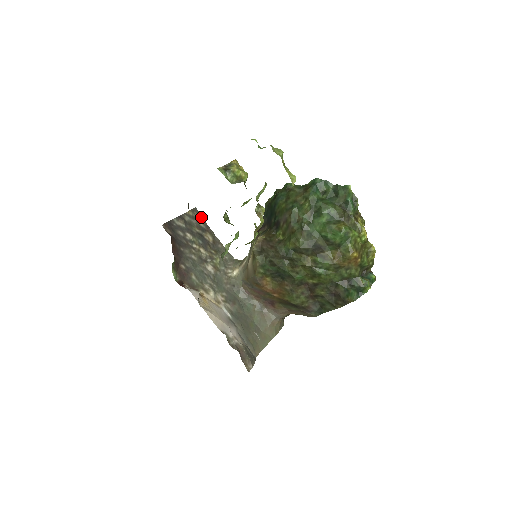
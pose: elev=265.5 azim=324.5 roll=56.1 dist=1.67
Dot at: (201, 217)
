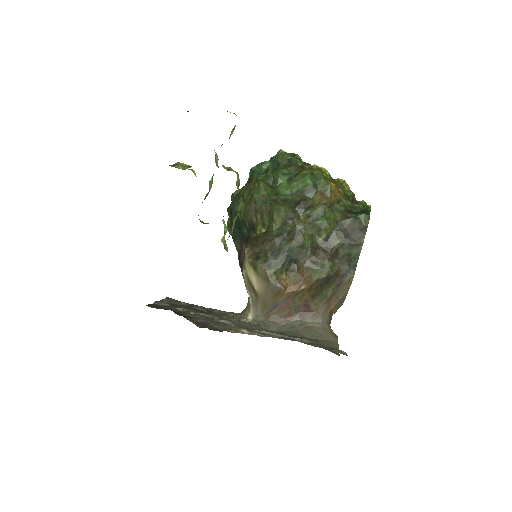
Dot at: (179, 301)
